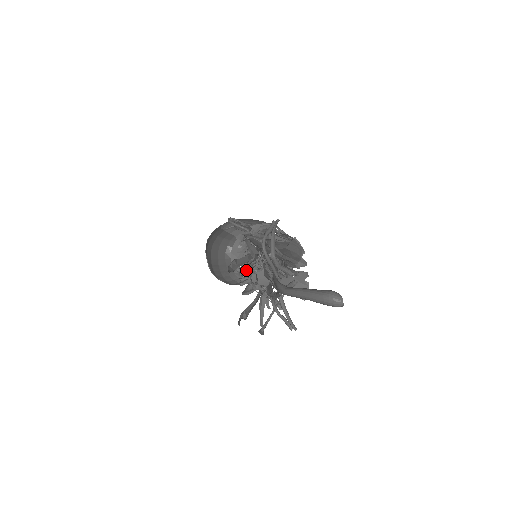
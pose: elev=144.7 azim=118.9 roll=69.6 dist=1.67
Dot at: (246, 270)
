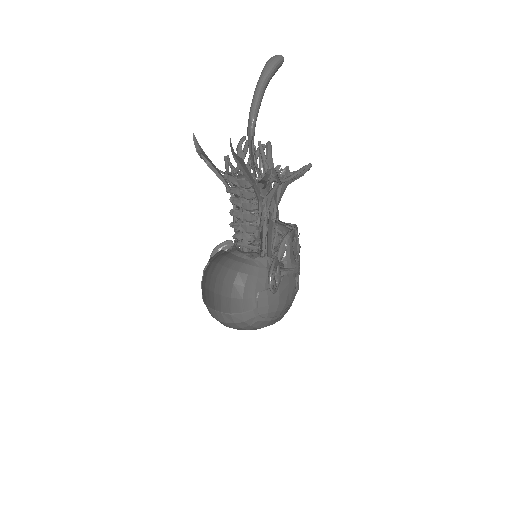
Dot at: (236, 210)
